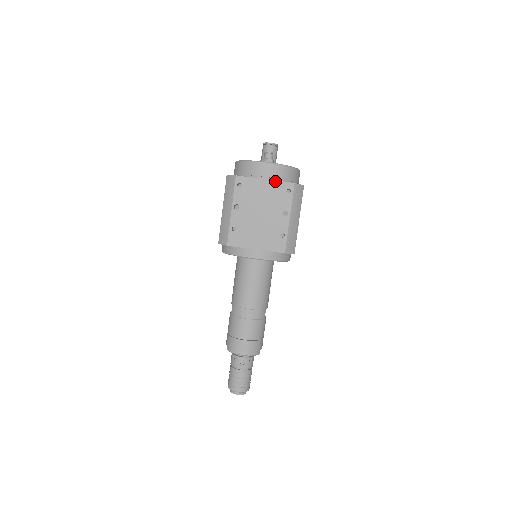
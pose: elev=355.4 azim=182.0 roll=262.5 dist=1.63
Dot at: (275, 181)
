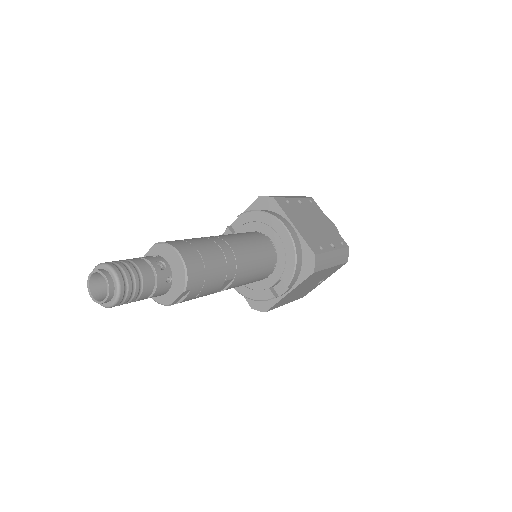
Dot at: (336, 230)
